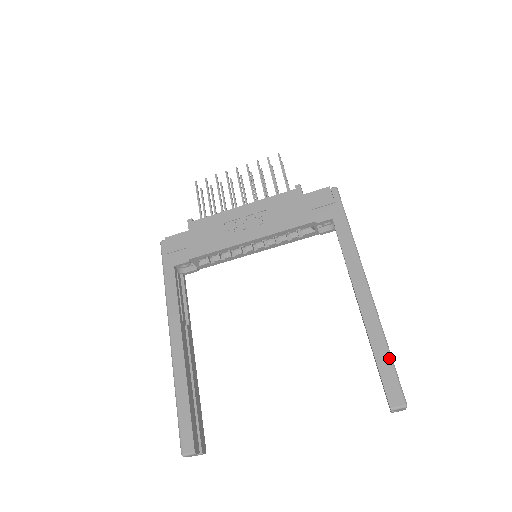
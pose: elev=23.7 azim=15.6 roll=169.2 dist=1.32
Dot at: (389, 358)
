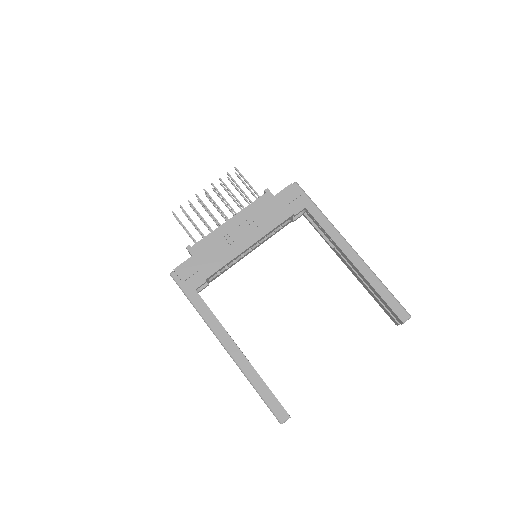
Dot at: (388, 291)
